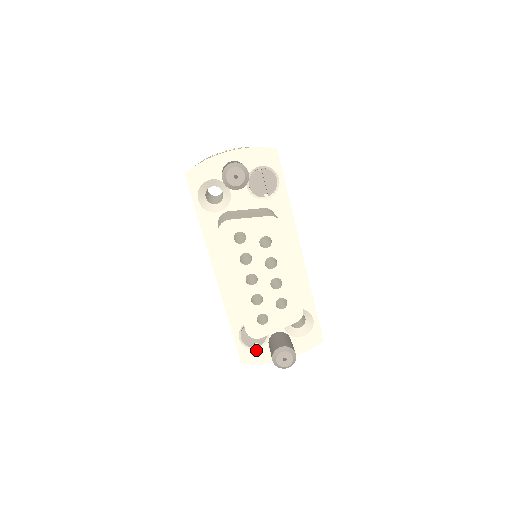
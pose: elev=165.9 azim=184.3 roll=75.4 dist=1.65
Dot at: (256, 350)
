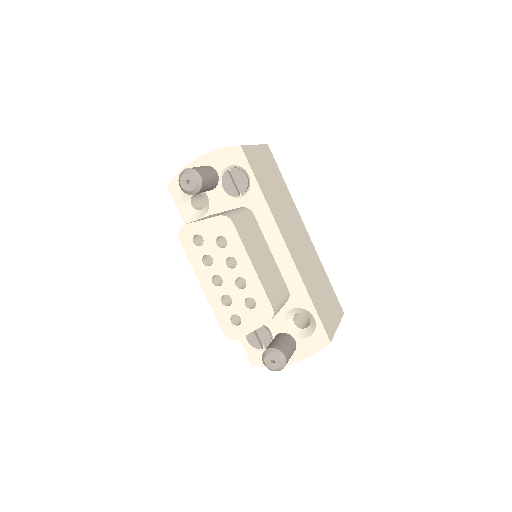
Dot at: occluded
